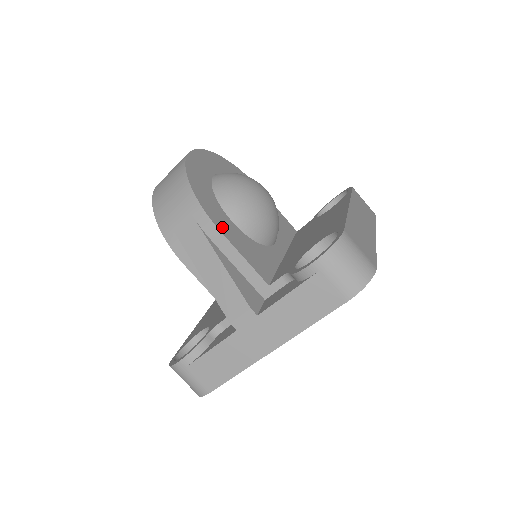
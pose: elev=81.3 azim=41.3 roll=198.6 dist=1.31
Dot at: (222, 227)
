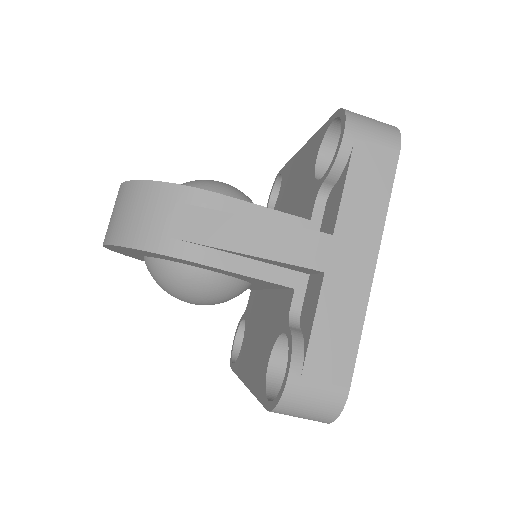
Dot at: occluded
